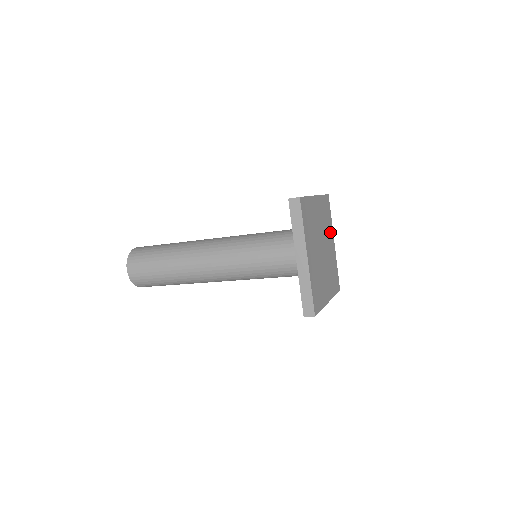
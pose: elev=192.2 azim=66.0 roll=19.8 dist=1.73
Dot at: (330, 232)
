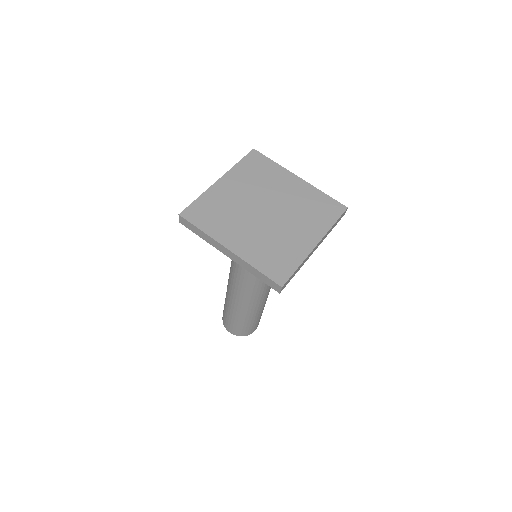
Dot at: (313, 228)
